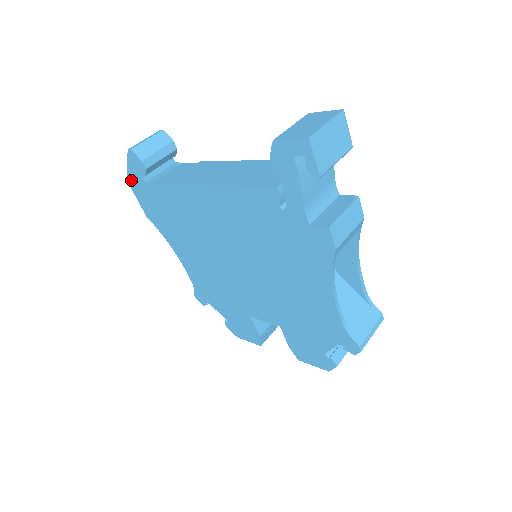
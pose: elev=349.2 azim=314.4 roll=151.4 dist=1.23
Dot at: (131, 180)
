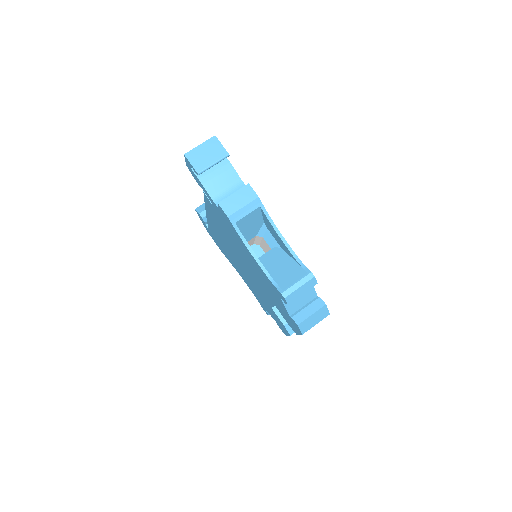
Dot at: (207, 230)
